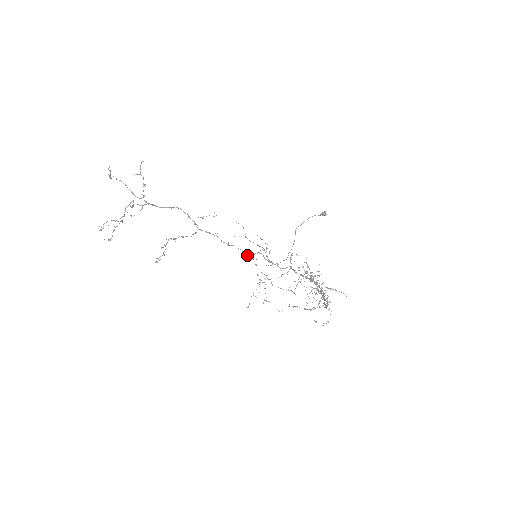
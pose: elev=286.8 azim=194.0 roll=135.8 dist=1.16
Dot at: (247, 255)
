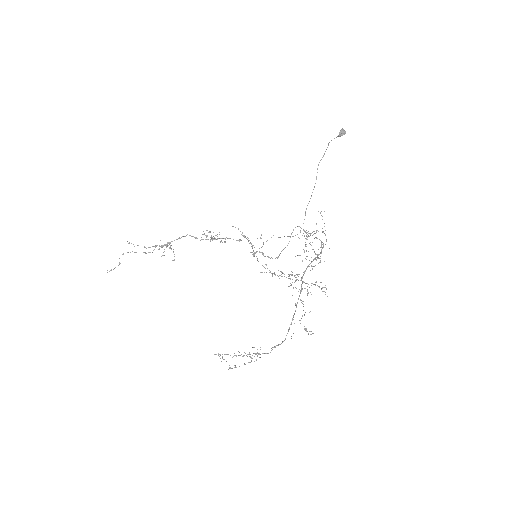
Dot at: occluded
